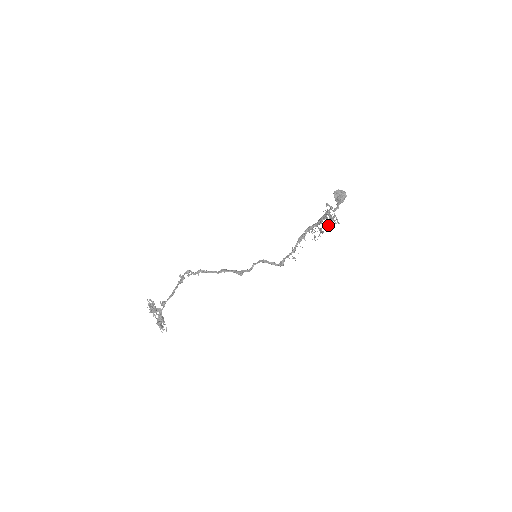
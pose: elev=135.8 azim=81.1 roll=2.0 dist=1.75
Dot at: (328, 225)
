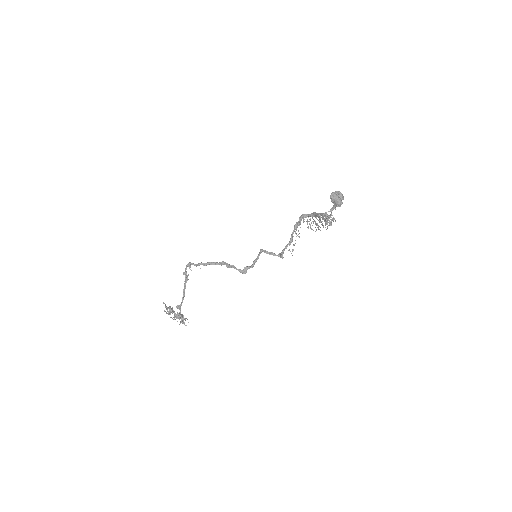
Dot at: occluded
